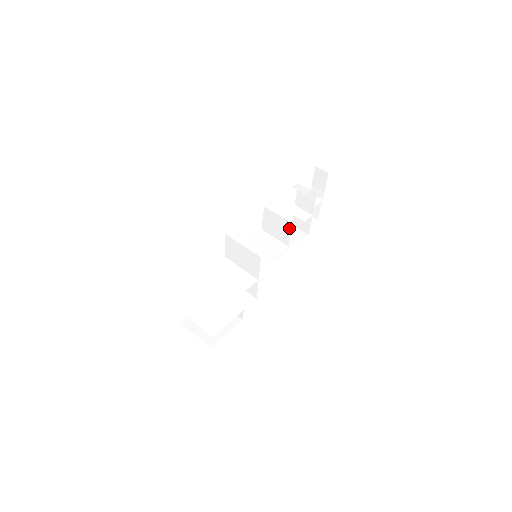
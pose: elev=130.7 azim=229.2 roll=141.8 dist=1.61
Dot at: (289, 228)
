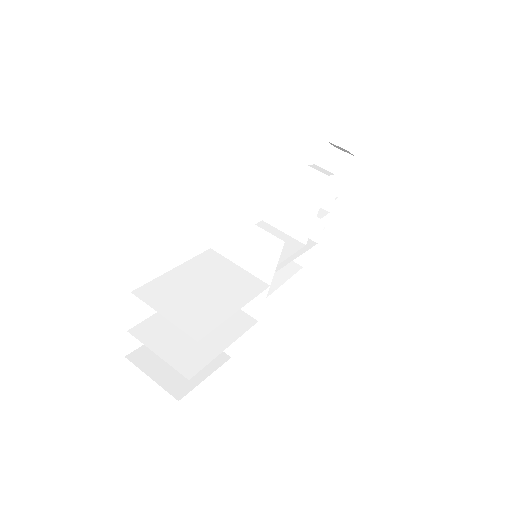
Dot at: (313, 214)
